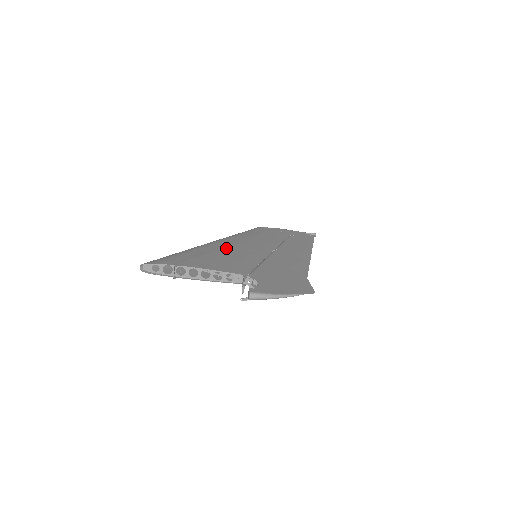
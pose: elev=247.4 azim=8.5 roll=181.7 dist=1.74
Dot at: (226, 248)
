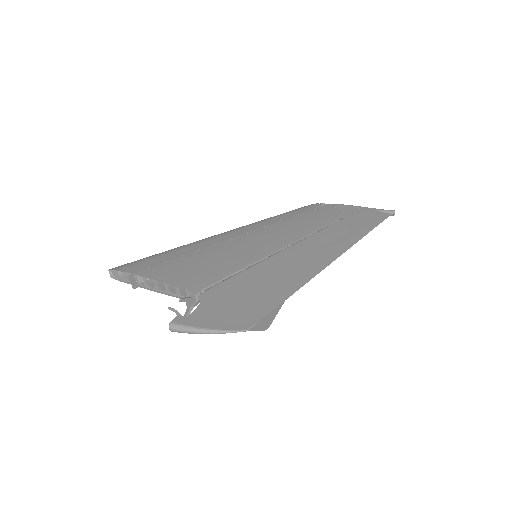
Dot at: (221, 245)
